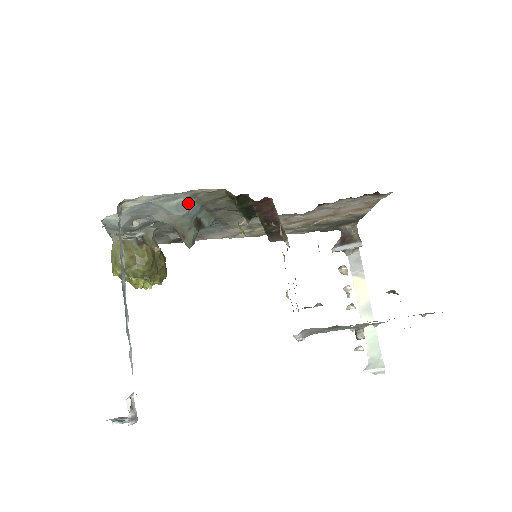
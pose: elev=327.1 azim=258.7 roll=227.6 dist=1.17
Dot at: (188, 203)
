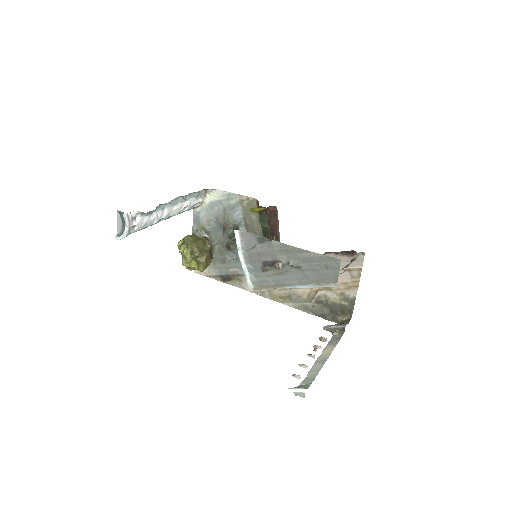
Dot at: (236, 206)
